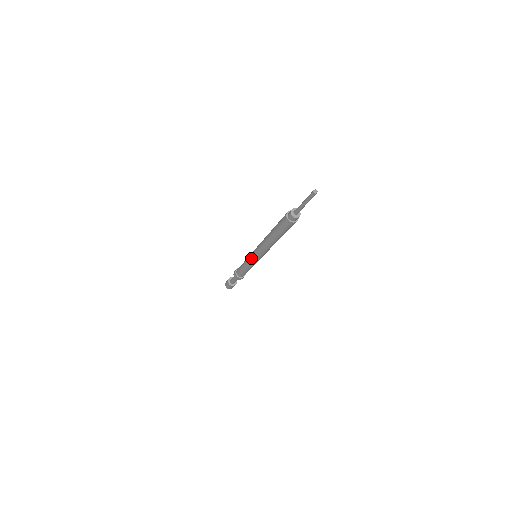
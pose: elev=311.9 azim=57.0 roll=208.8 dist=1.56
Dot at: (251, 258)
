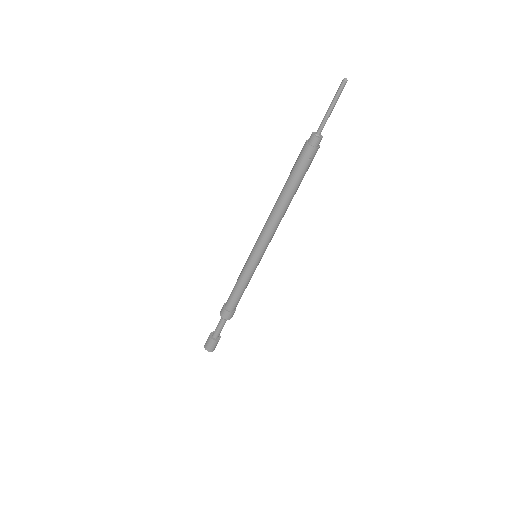
Dot at: (250, 256)
